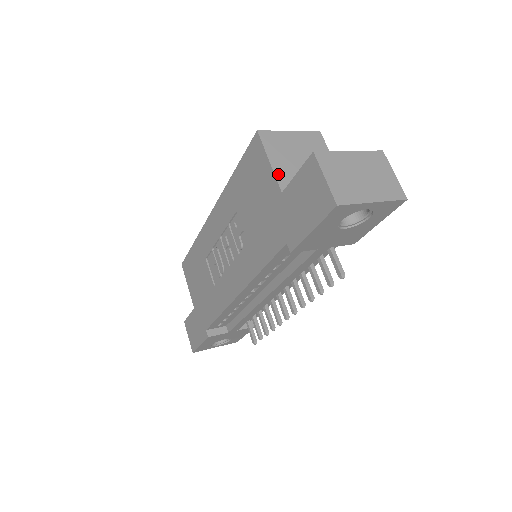
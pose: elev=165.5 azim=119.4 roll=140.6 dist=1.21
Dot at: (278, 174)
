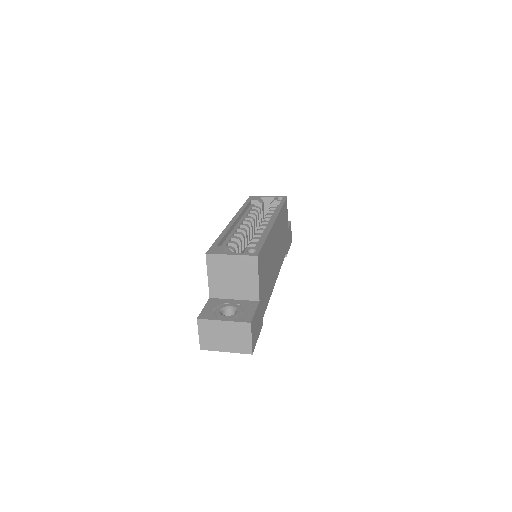
Dot at: (211, 286)
